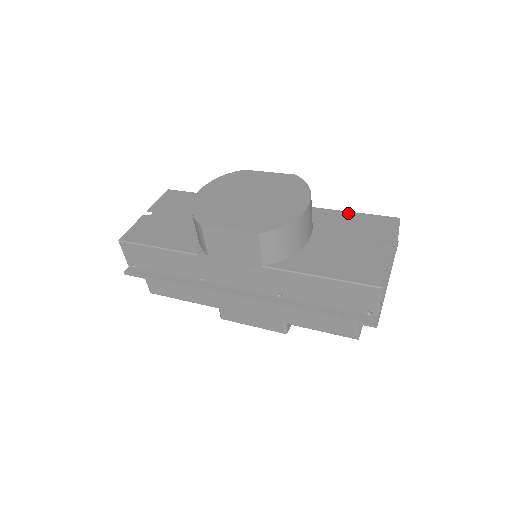
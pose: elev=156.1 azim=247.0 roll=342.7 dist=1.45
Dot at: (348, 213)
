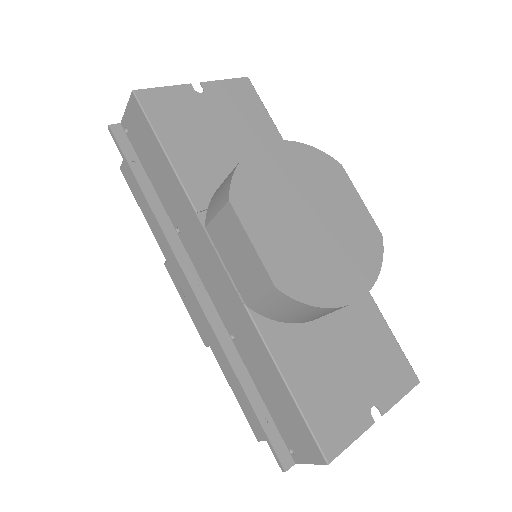
Dot at: (383, 321)
